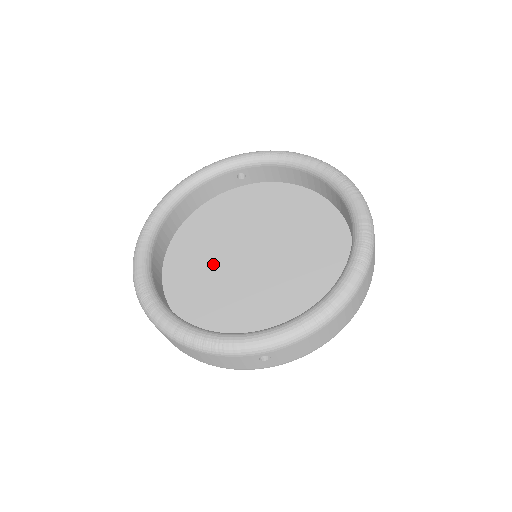
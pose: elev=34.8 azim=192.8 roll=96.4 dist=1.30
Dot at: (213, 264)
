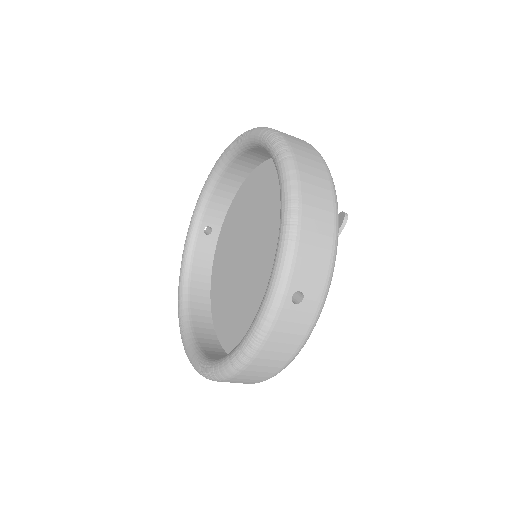
Dot at: (239, 298)
